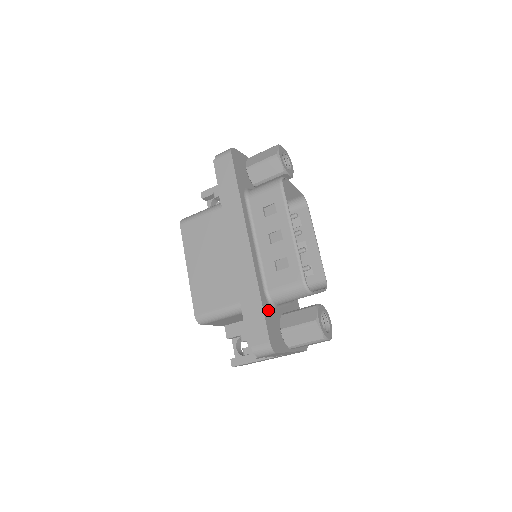
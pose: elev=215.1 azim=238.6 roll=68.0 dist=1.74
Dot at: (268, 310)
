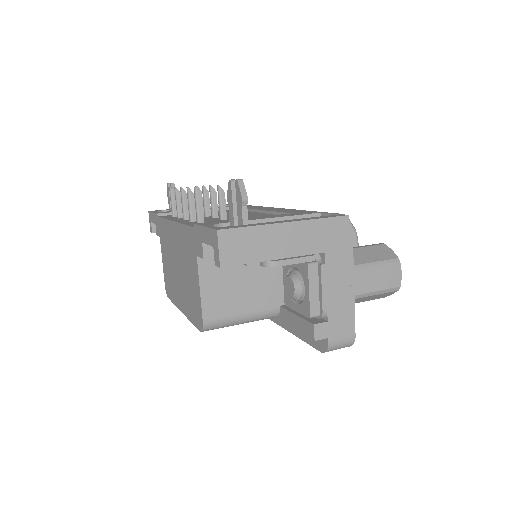
Dot at: occluded
